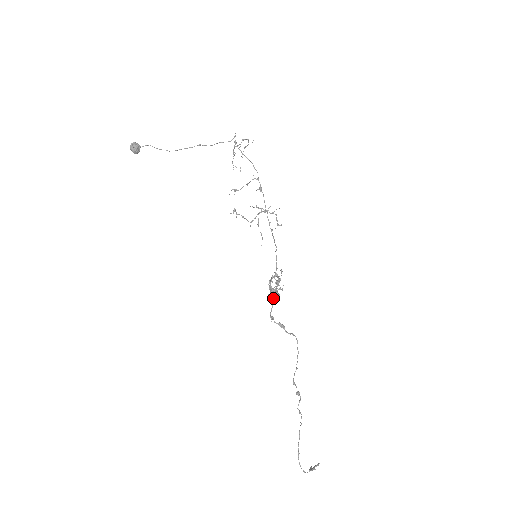
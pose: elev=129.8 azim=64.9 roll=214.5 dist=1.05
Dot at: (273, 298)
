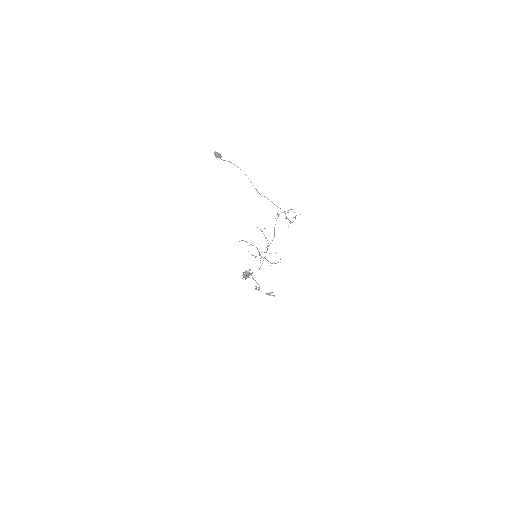
Dot at: occluded
